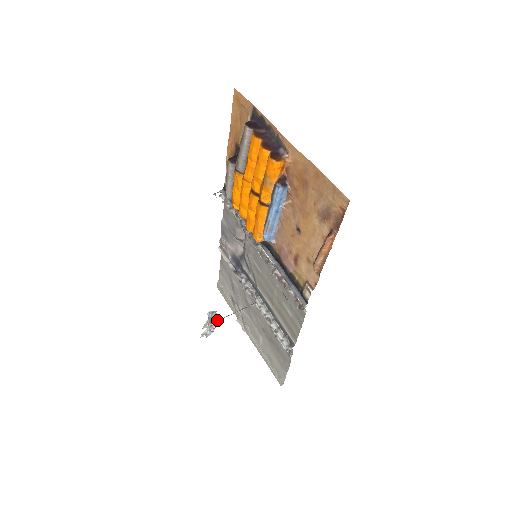
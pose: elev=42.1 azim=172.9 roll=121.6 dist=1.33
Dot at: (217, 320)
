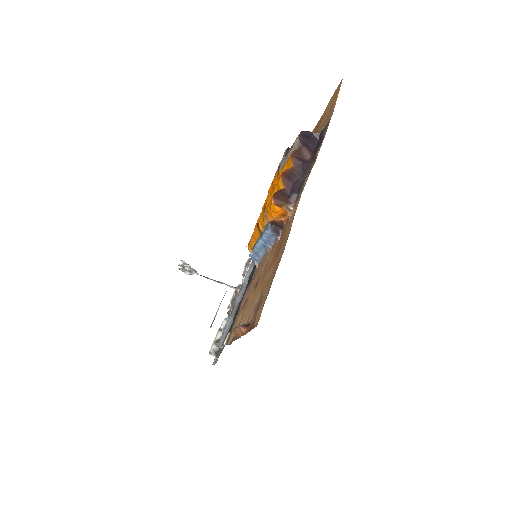
Dot at: (190, 272)
